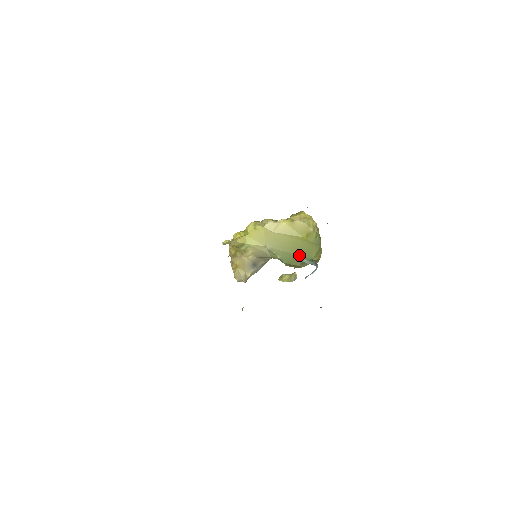
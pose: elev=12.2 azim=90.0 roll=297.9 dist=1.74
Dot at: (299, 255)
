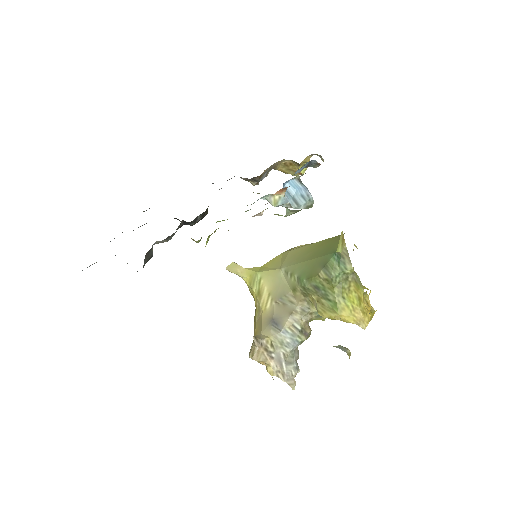
Dot at: (319, 257)
